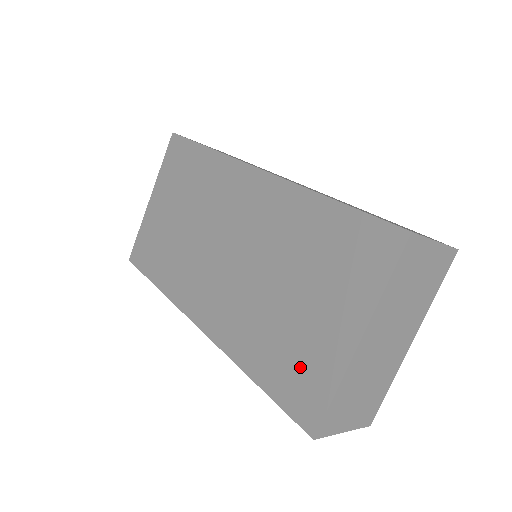
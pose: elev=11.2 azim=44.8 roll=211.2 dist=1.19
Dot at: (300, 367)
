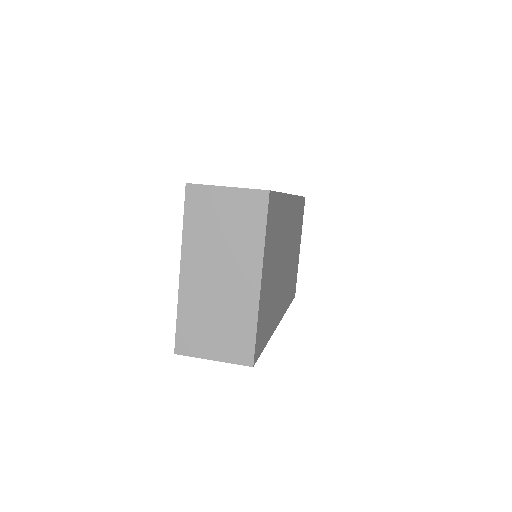
Dot at: occluded
